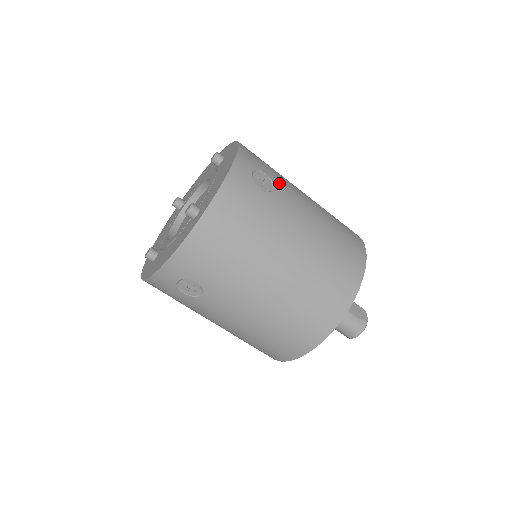
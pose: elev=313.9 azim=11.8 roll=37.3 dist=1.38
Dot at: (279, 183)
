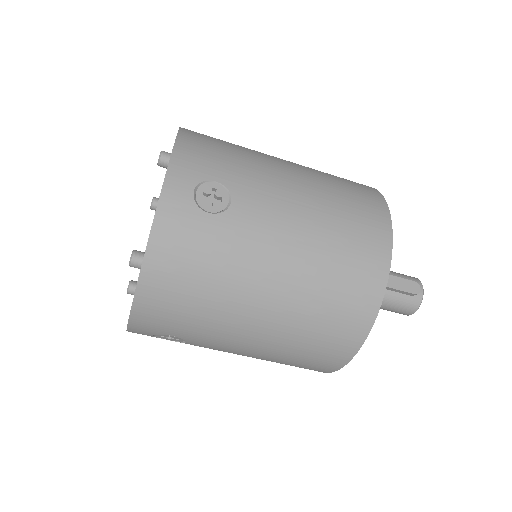
Dot at: (240, 185)
